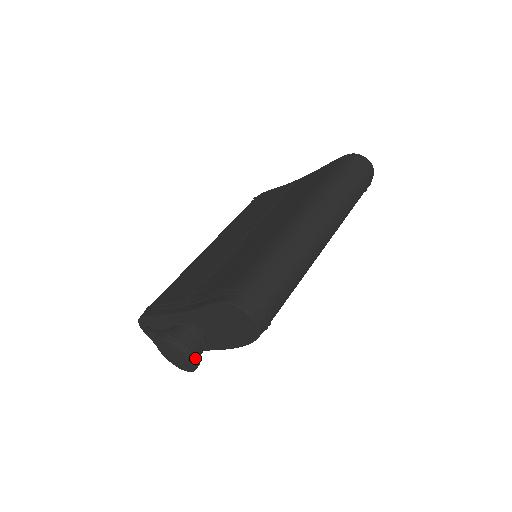
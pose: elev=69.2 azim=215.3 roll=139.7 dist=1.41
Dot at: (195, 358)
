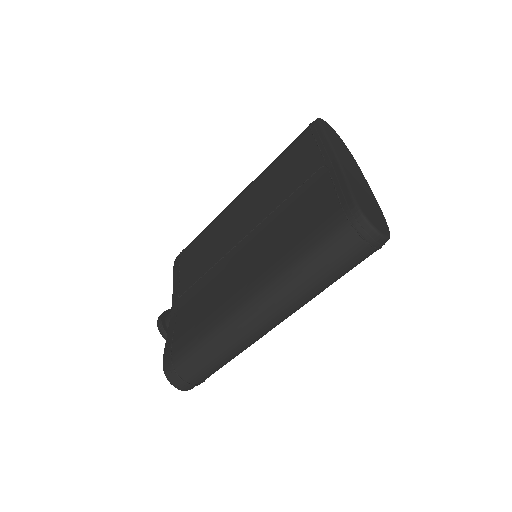
Dot at: occluded
